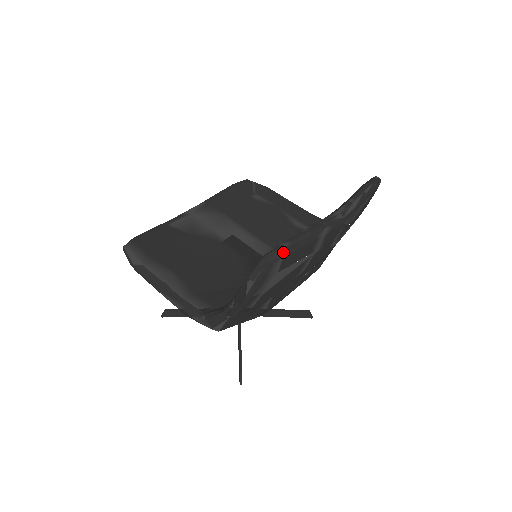
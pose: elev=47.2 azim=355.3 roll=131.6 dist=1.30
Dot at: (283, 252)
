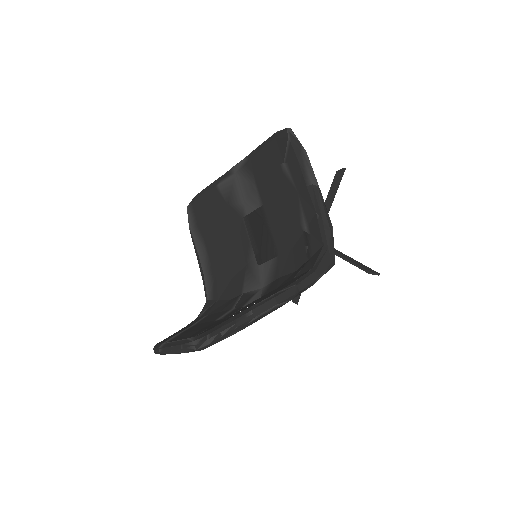
Dot at: occluded
